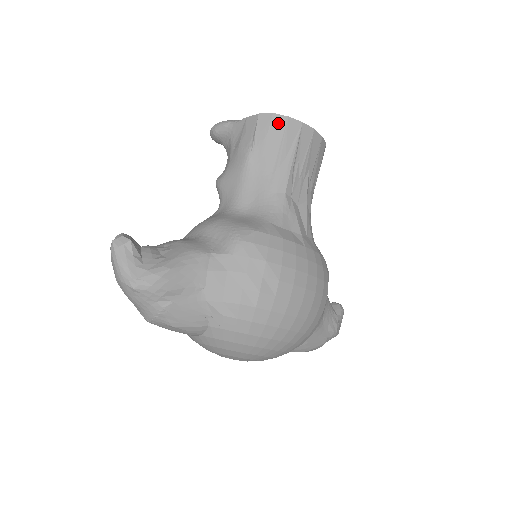
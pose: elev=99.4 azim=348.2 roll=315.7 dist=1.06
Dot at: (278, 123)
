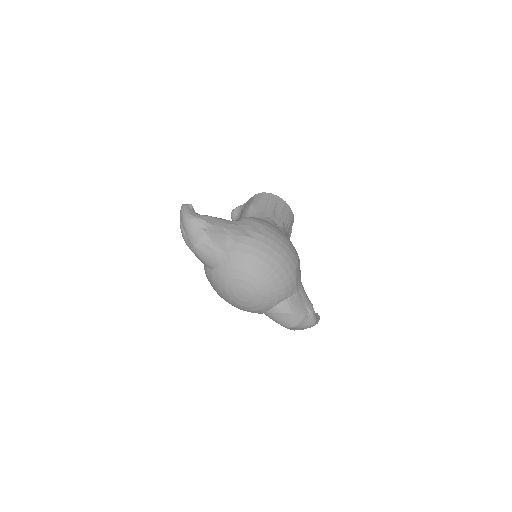
Dot at: (266, 195)
